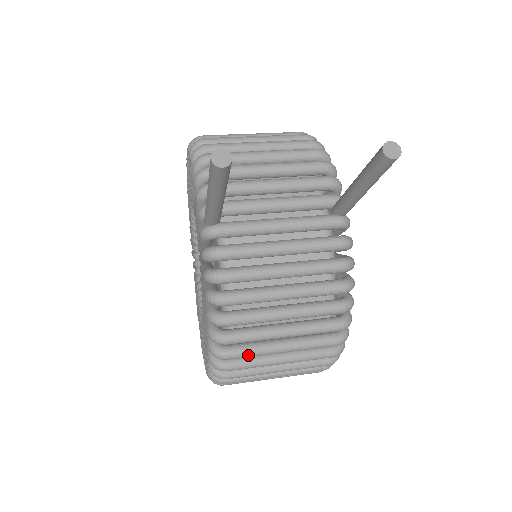
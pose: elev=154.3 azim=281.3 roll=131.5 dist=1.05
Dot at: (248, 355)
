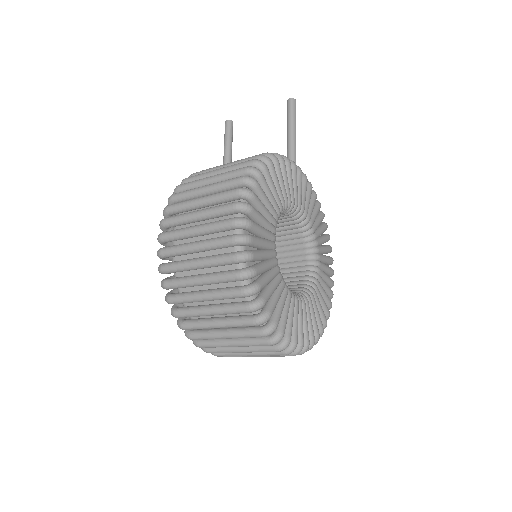
Dot at: (190, 183)
